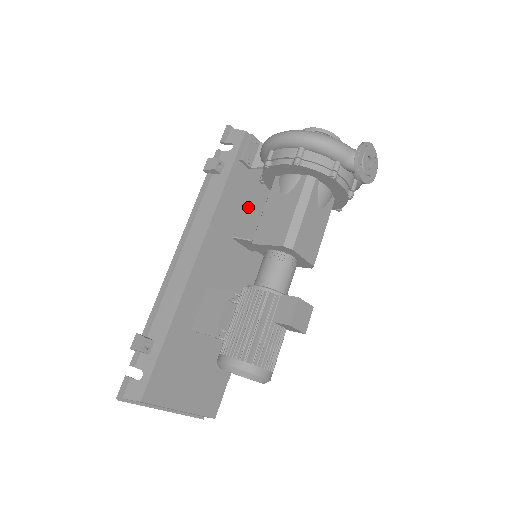
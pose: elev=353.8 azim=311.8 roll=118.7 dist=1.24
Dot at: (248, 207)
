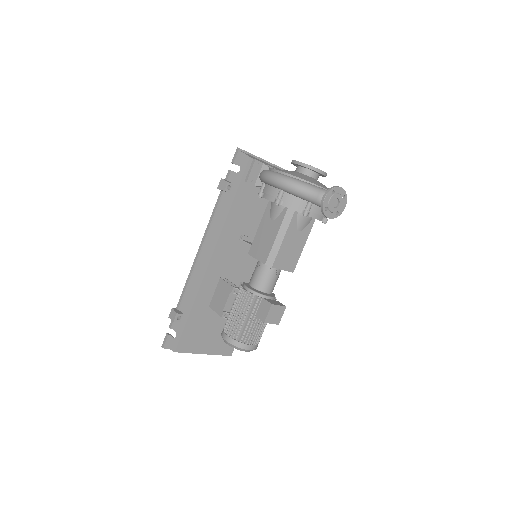
Dot at: (254, 214)
